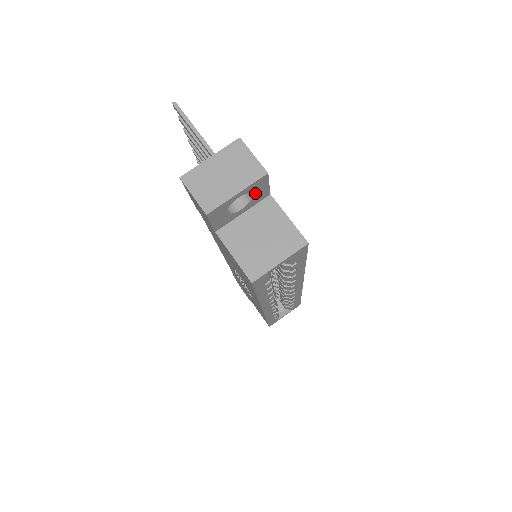
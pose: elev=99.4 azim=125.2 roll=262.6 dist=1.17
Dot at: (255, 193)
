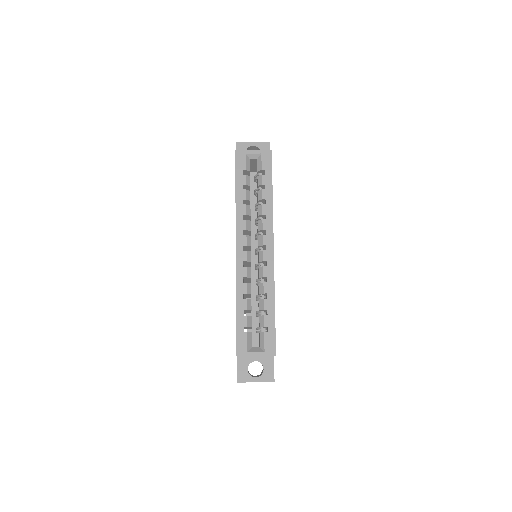
Dot at: occluded
